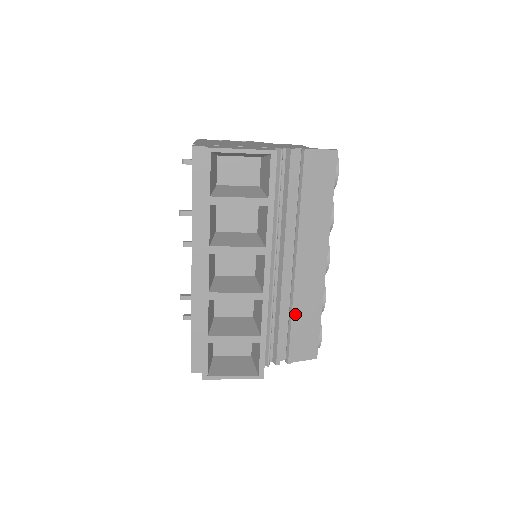
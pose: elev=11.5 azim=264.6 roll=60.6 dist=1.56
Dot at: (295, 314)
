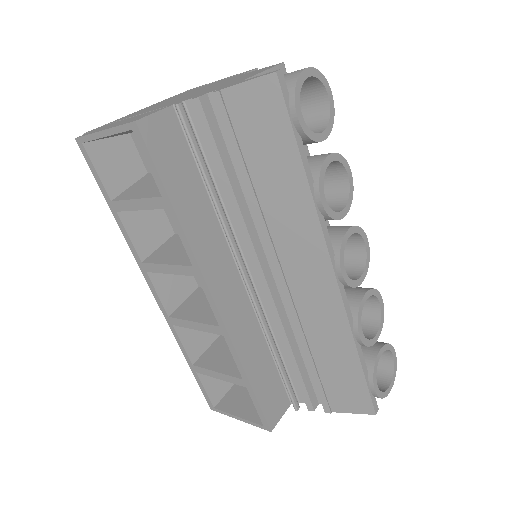
Dot at: (308, 349)
